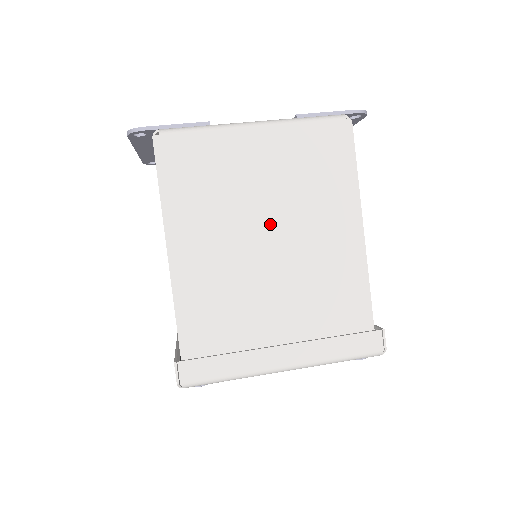
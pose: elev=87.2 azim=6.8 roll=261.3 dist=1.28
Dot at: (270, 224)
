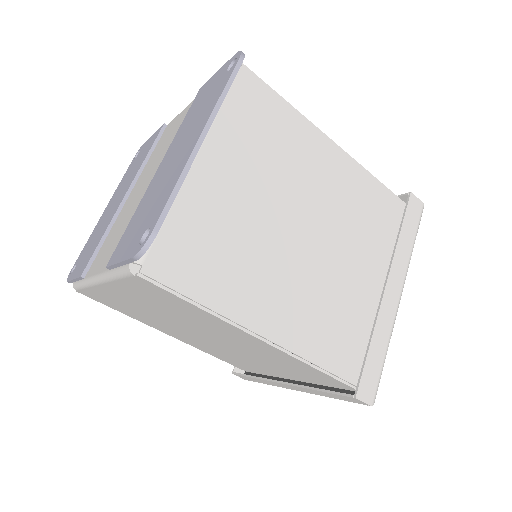
Dot at: (193, 330)
